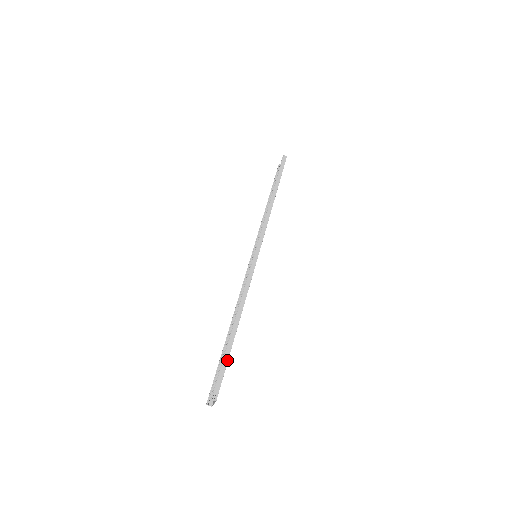
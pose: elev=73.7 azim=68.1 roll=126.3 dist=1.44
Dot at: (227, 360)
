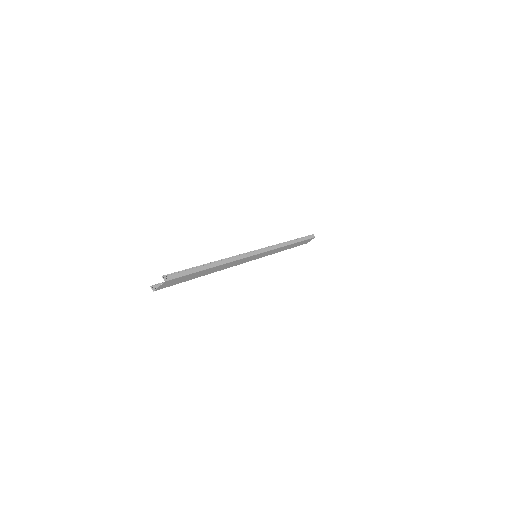
Dot at: (193, 272)
